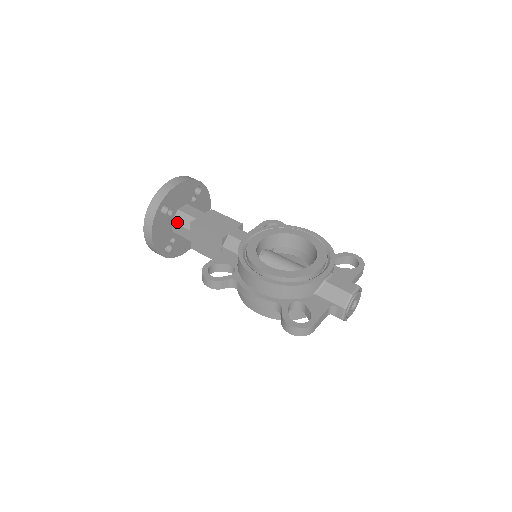
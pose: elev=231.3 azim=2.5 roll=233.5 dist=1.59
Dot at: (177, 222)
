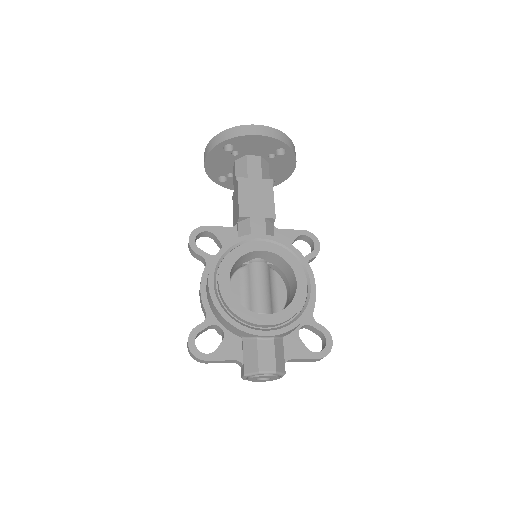
Dot at: (236, 165)
